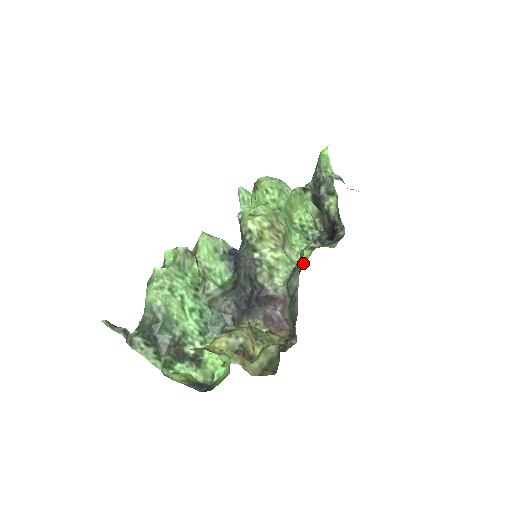
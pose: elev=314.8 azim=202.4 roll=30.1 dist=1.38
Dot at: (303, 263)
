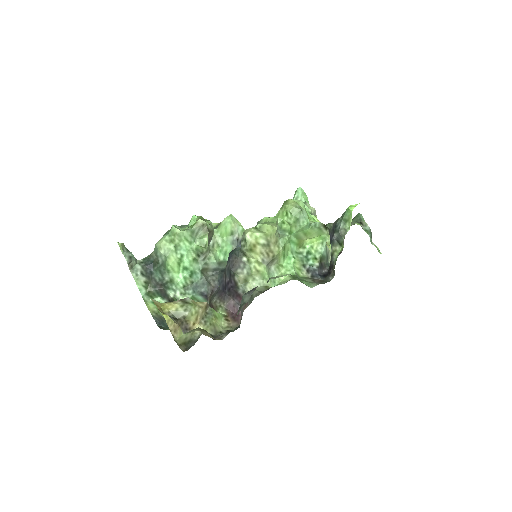
Dot at: (278, 284)
